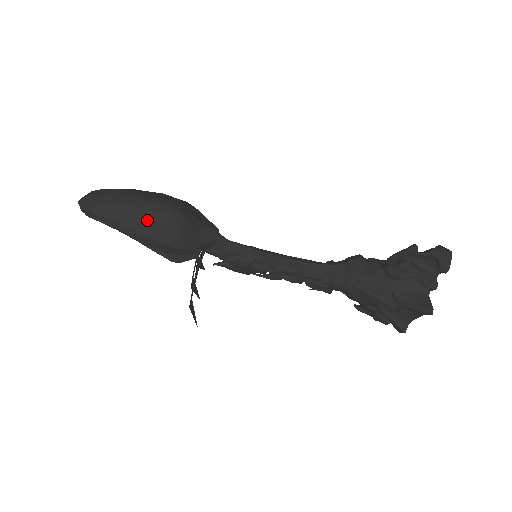
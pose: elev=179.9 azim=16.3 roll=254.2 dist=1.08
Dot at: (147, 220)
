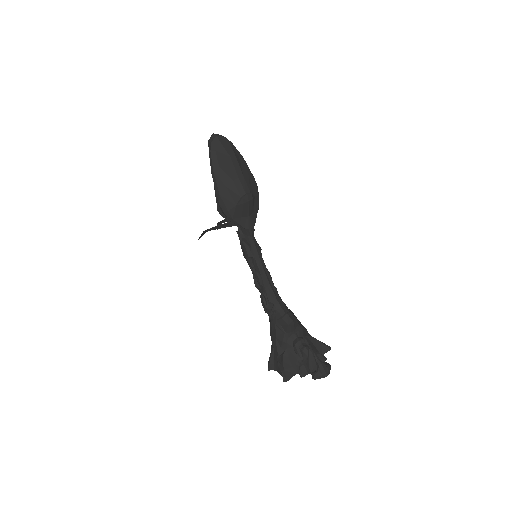
Dot at: (227, 185)
